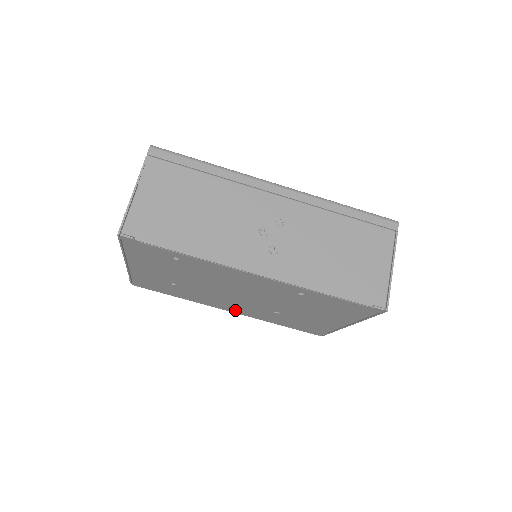
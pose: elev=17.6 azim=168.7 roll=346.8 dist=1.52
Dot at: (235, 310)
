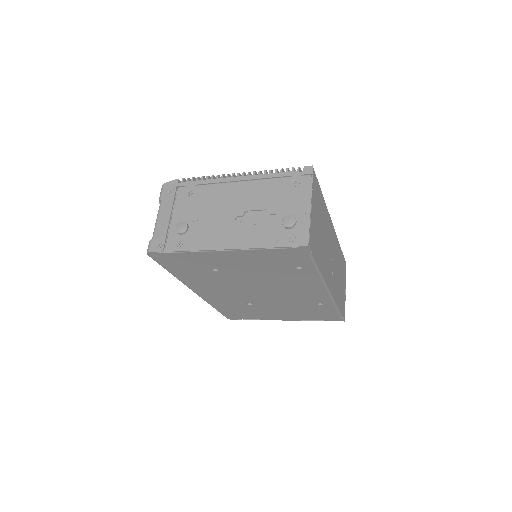
Dot at: (206, 293)
